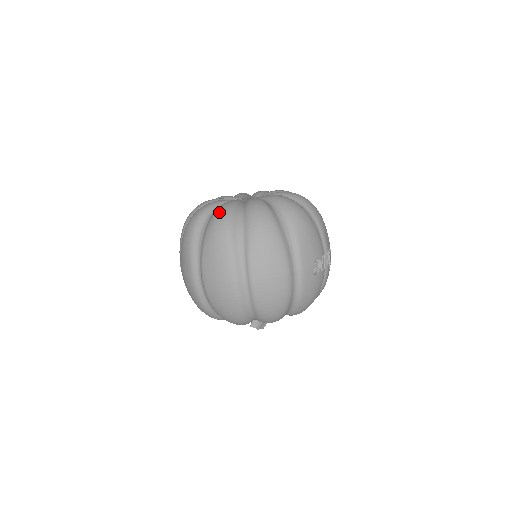
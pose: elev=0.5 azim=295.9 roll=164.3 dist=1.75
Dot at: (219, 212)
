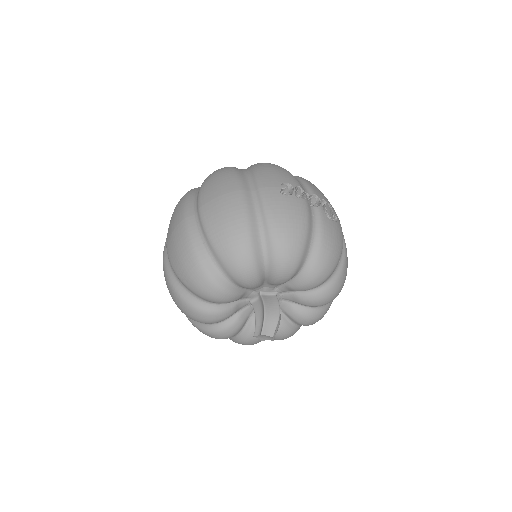
Dot at: occluded
